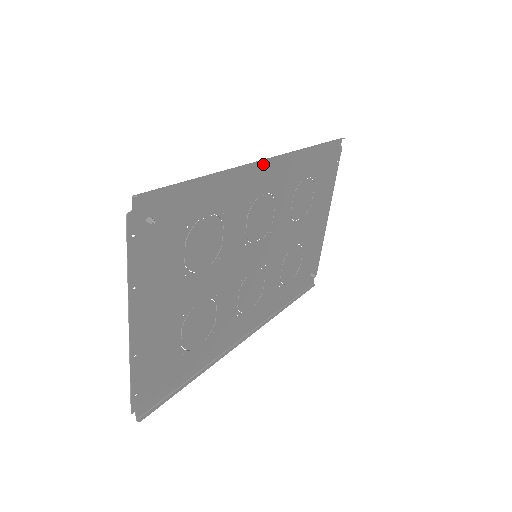
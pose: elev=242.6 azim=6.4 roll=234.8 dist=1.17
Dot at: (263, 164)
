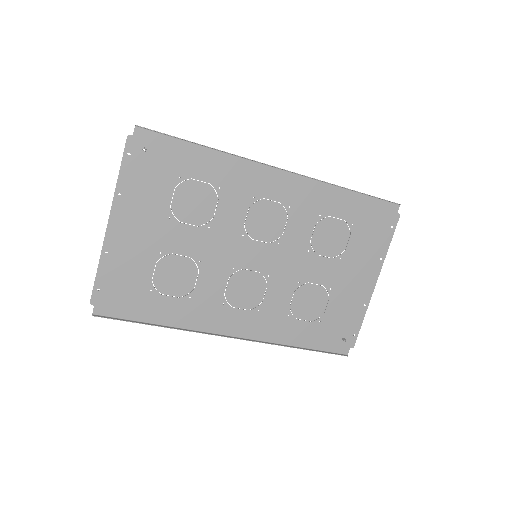
Dot at: (274, 171)
